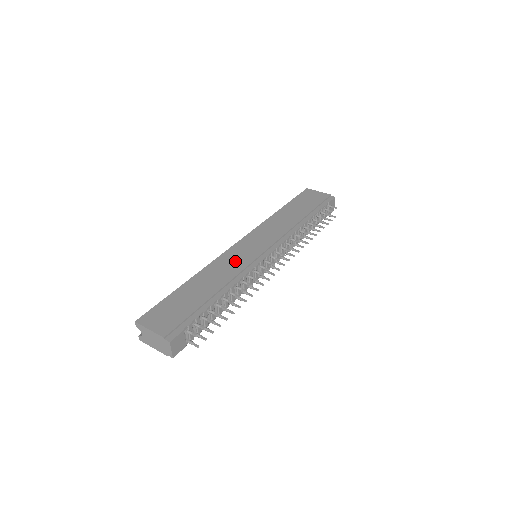
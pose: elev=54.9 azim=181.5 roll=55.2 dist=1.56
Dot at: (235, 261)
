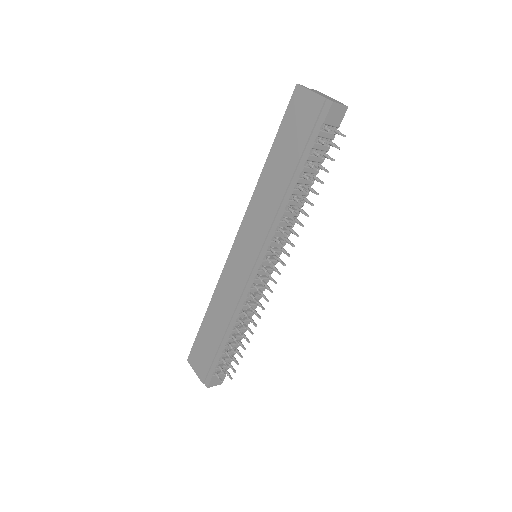
Dot at: (233, 283)
